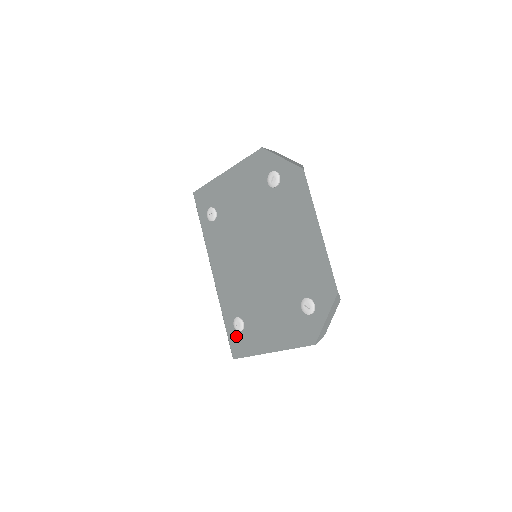
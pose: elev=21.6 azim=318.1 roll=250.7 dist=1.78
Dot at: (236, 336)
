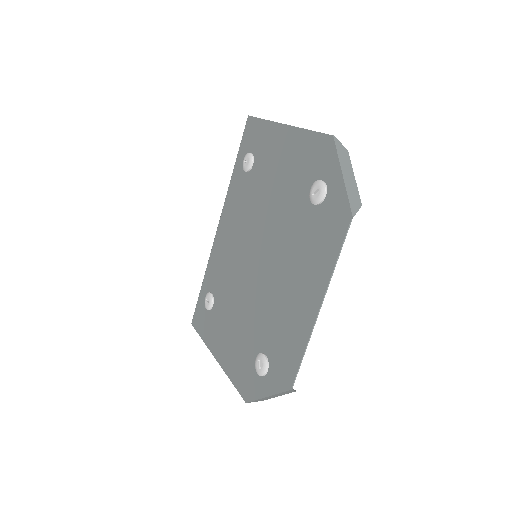
Dot at: (203, 308)
